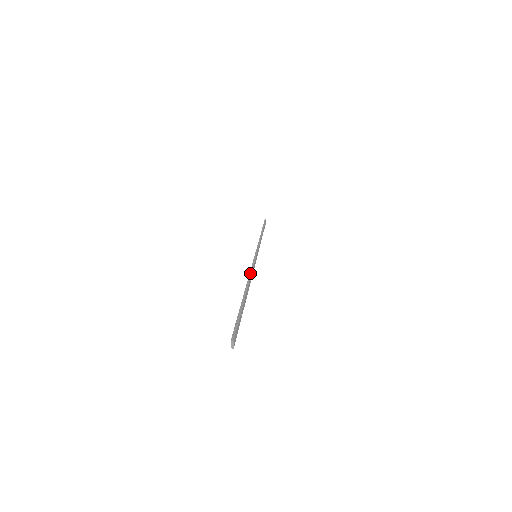
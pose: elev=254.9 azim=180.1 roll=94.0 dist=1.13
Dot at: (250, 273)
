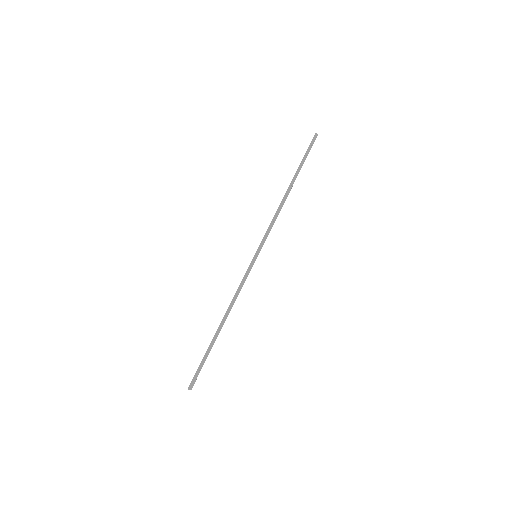
Dot at: (232, 299)
